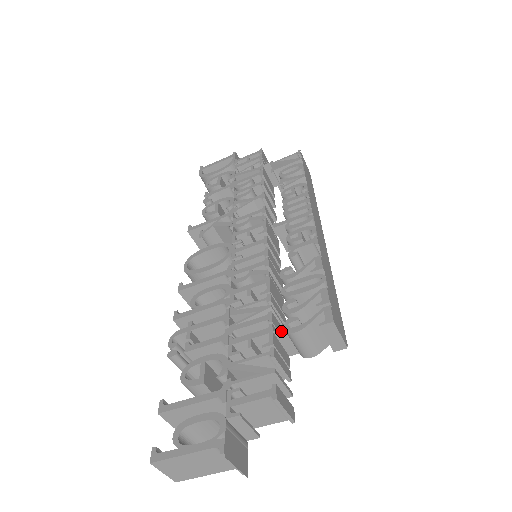
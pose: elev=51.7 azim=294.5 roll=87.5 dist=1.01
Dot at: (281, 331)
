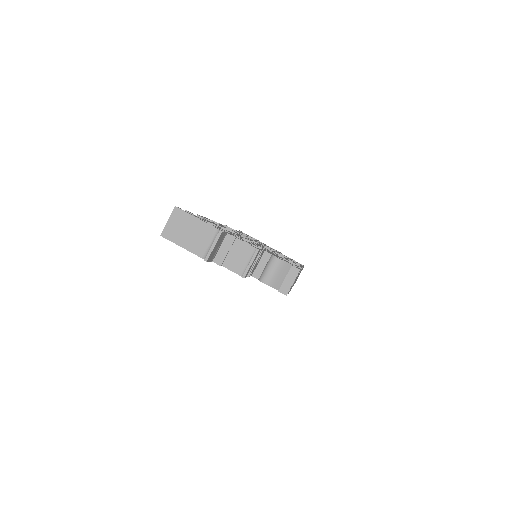
Dot at: (268, 255)
